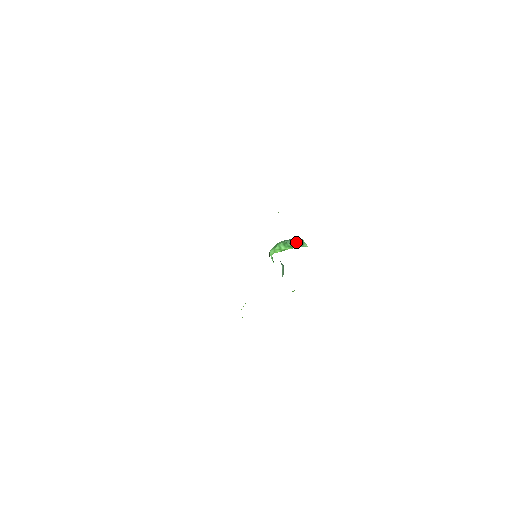
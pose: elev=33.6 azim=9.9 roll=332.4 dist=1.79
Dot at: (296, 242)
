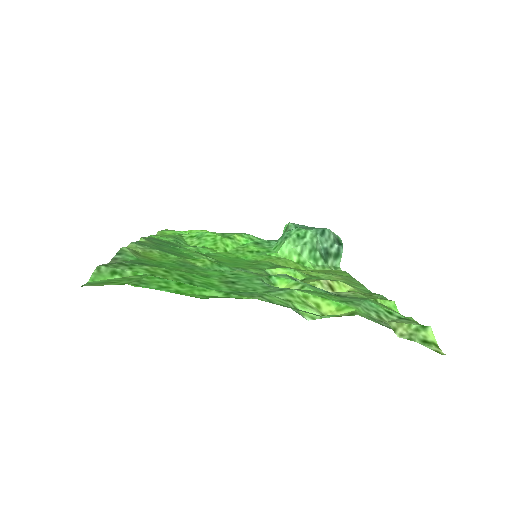
Dot at: (331, 251)
